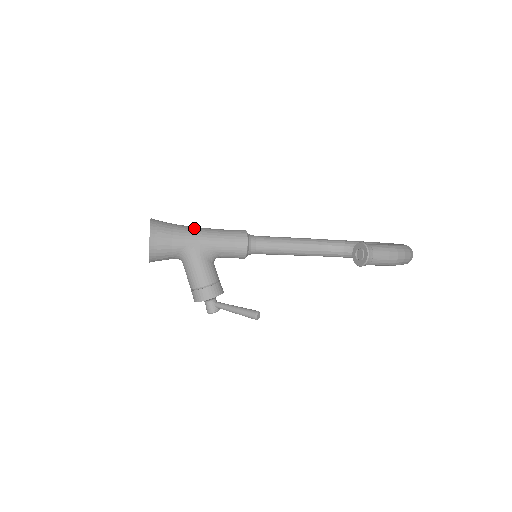
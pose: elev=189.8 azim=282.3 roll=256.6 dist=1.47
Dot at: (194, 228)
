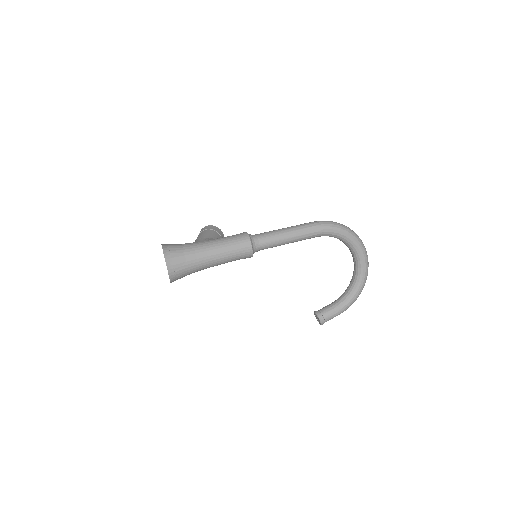
Dot at: (207, 265)
